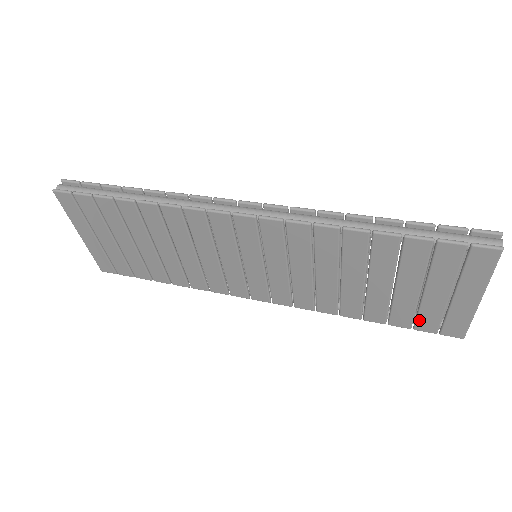
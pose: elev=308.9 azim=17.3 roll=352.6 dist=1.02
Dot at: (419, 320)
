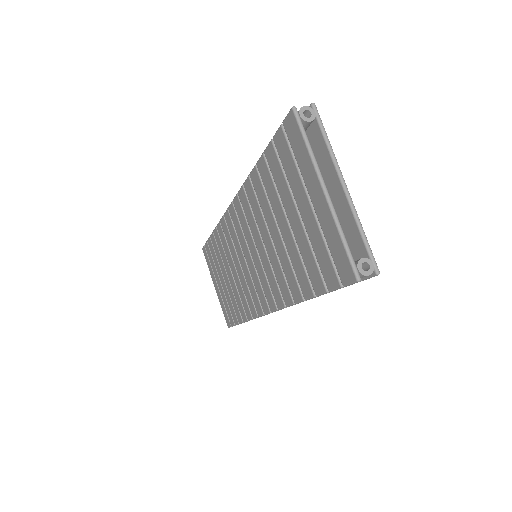
Dot at: (321, 268)
